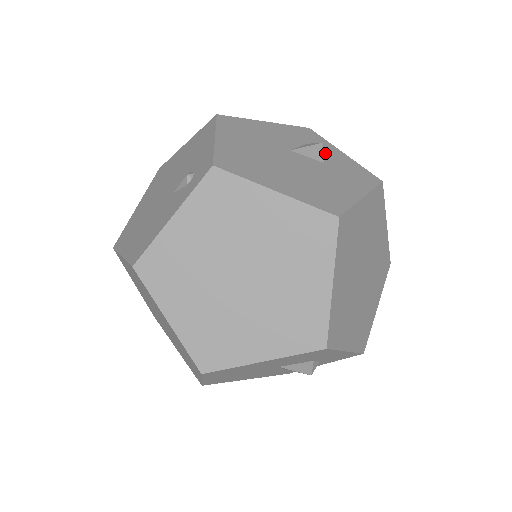
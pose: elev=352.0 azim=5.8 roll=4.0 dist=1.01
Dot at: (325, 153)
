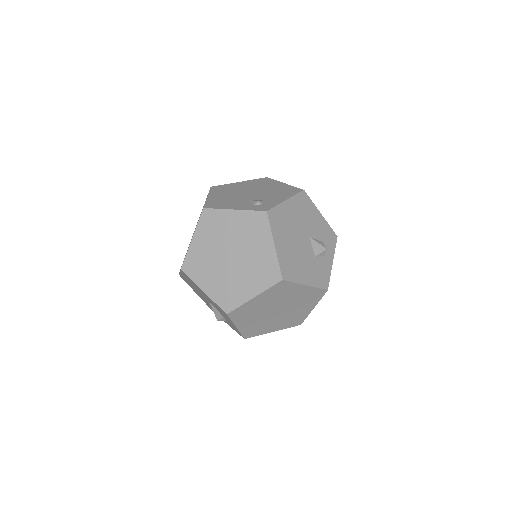
Dot at: (322, 254)
